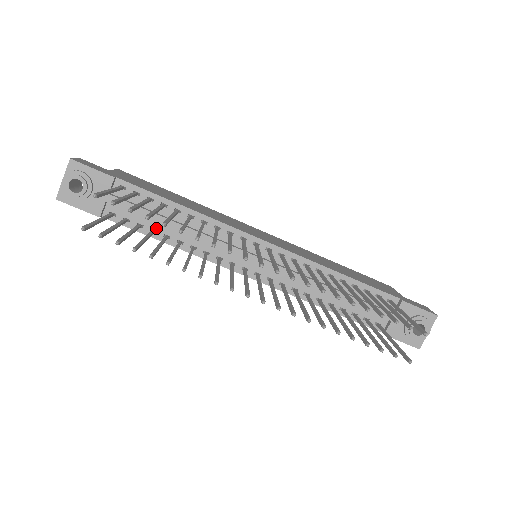
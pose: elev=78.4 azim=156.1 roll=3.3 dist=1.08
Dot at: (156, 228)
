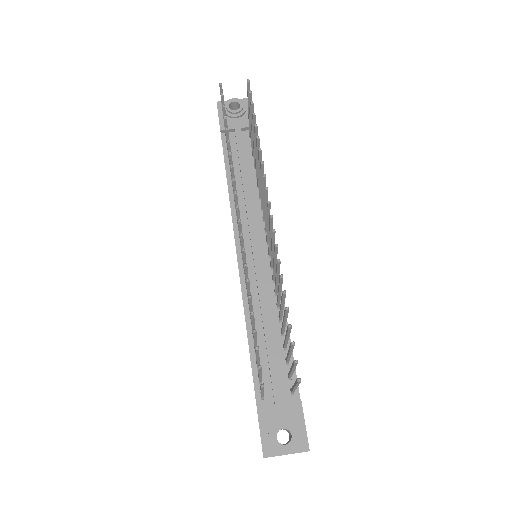
Dot at: (235, 169)
